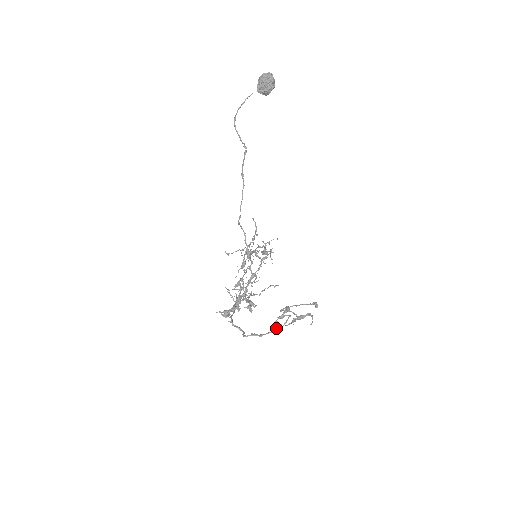
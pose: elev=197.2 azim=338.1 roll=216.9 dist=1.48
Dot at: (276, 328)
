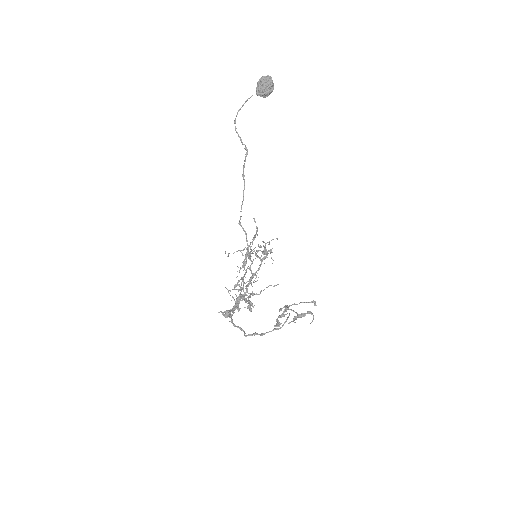
Dot at: occluded
